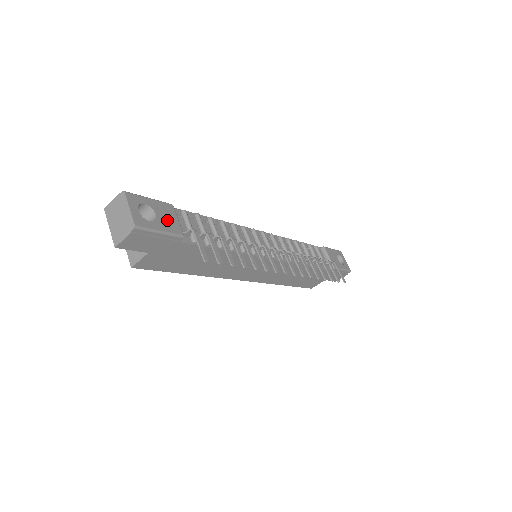
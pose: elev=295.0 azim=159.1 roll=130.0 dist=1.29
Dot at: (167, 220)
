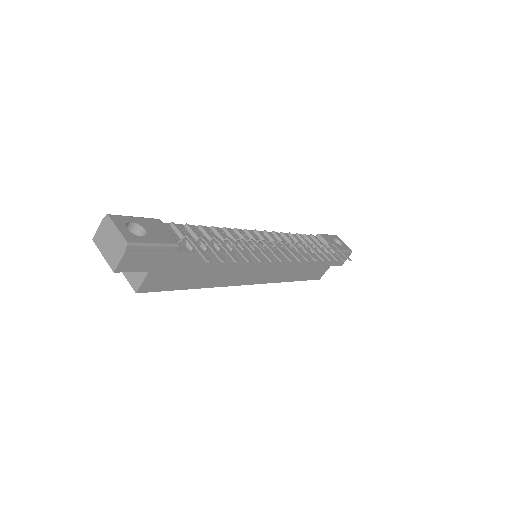
Dot at: (158, 233)
